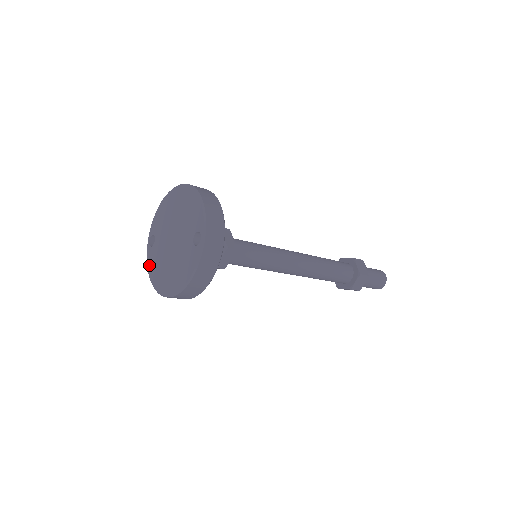
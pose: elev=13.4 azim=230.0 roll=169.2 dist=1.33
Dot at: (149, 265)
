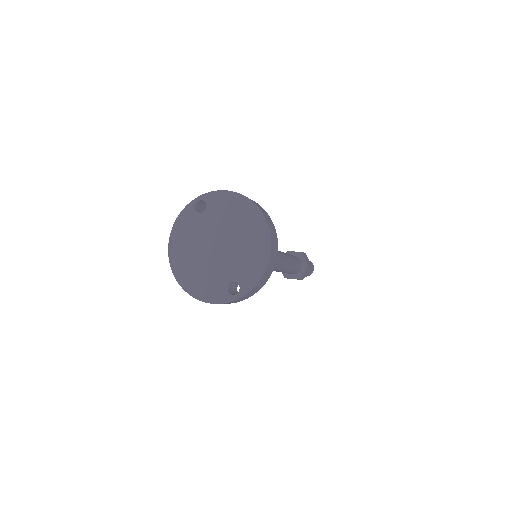
Dot at: (180, 220)
